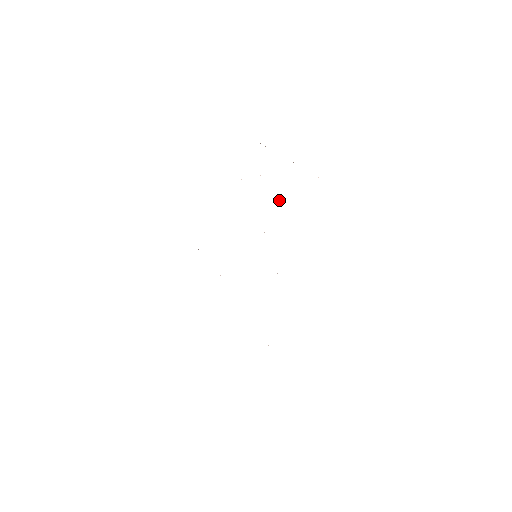
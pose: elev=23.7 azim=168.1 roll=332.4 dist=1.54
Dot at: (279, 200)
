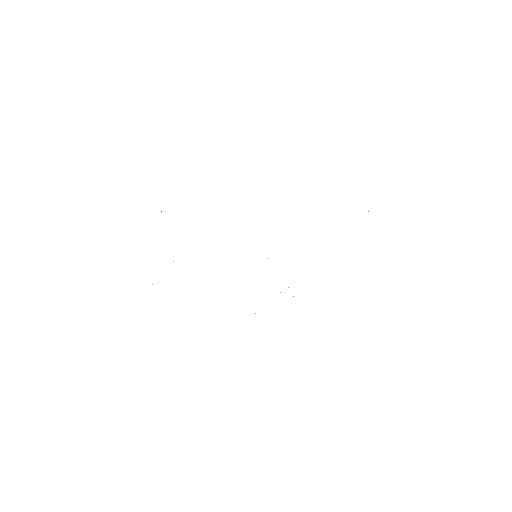
Dot at: occluded
